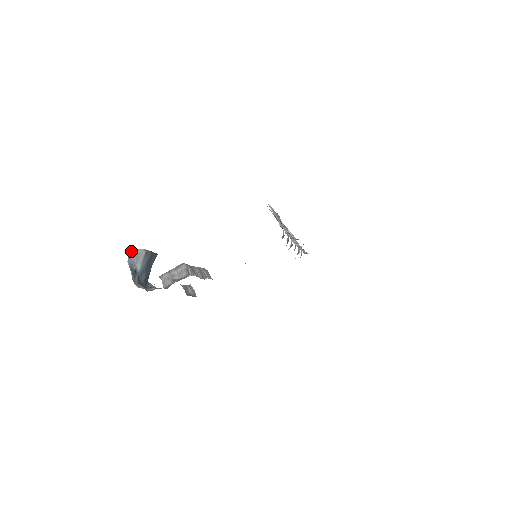
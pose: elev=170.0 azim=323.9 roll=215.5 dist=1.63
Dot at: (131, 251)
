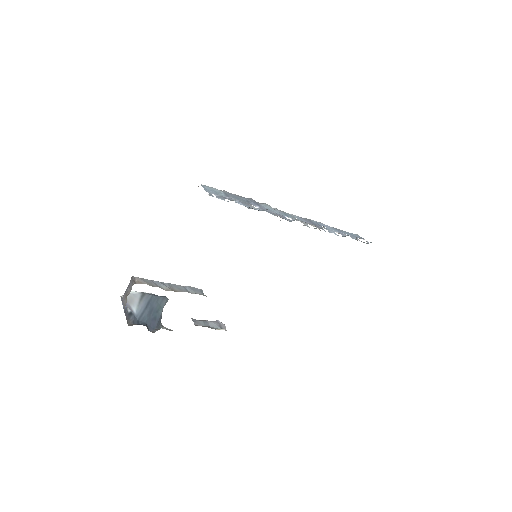
Dot at: occluded
